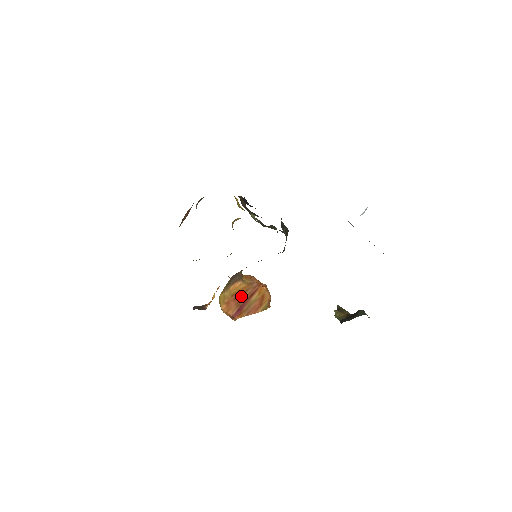
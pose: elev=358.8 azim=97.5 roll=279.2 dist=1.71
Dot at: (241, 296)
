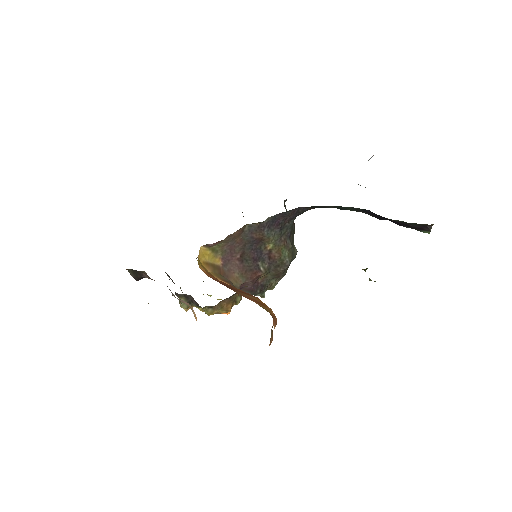
Dot at: (231, 286)
